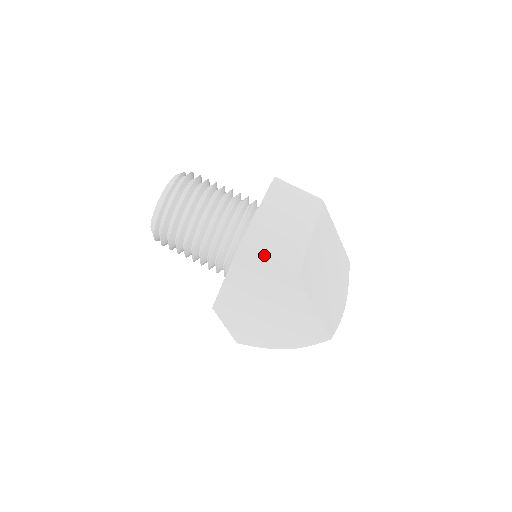
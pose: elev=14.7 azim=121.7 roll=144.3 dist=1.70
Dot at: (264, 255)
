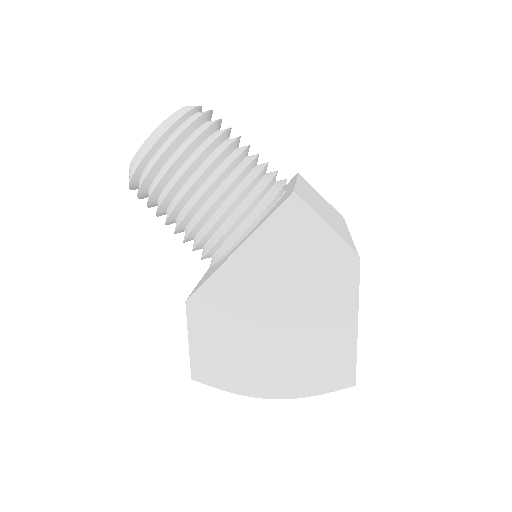
Dot at: (322, 217)
